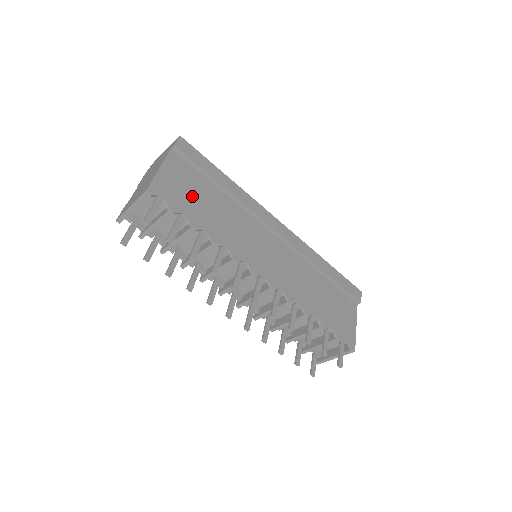
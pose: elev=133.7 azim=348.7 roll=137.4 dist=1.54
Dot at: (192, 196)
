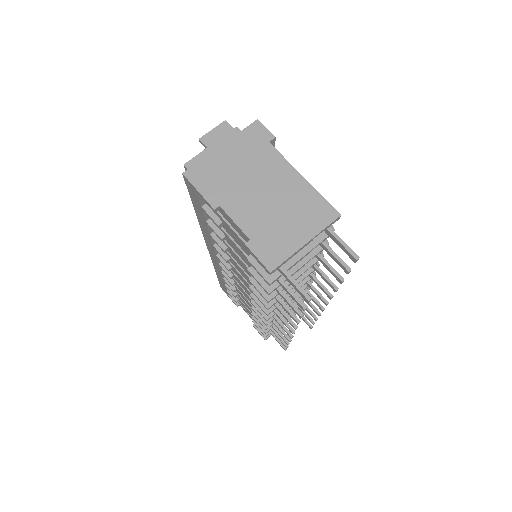
Dot at: occluded
